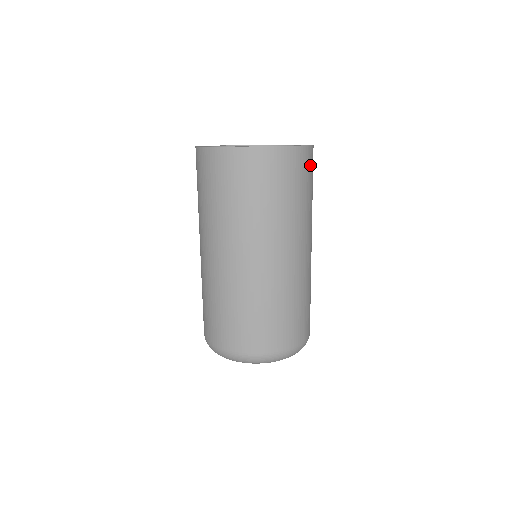
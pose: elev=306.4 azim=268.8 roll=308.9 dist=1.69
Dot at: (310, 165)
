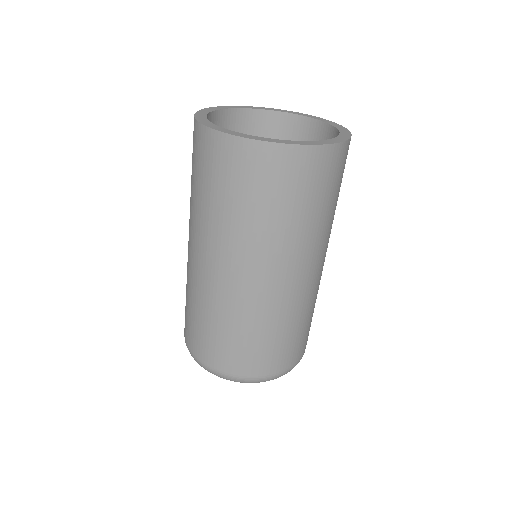
Dot at: (313, 172)
